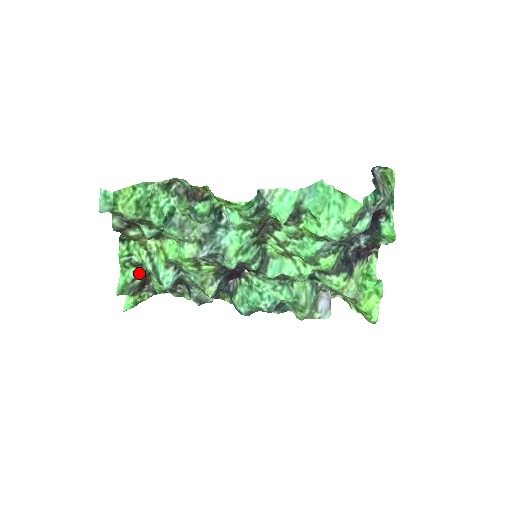
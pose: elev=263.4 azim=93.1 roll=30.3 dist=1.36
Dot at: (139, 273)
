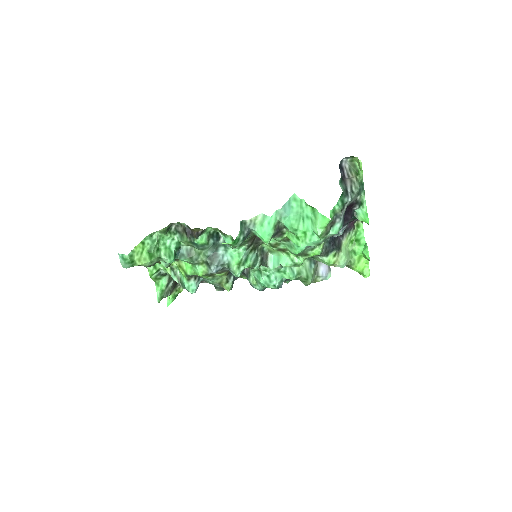
Dot at: (170, 278)
